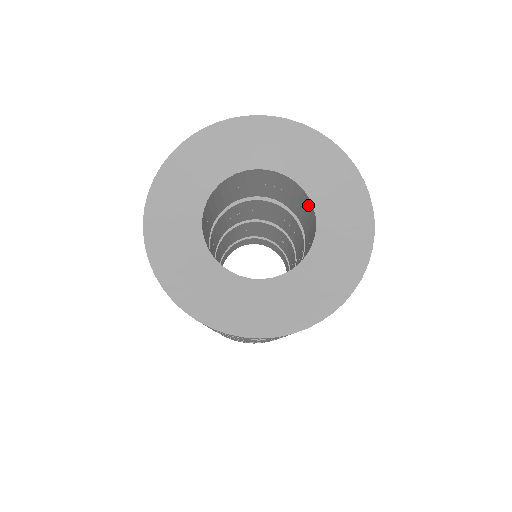
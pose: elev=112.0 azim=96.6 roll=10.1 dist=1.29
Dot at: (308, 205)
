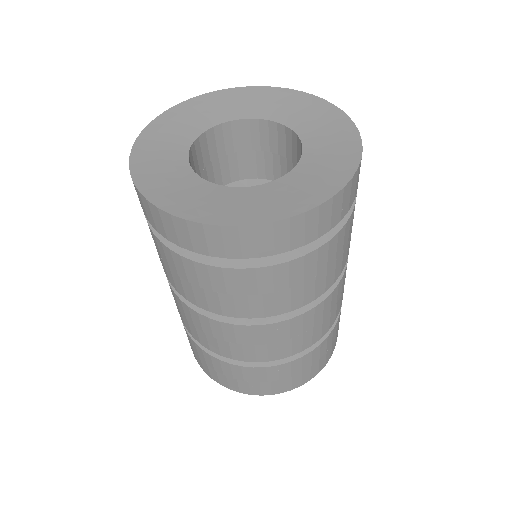
Dot at: (301, 154)
